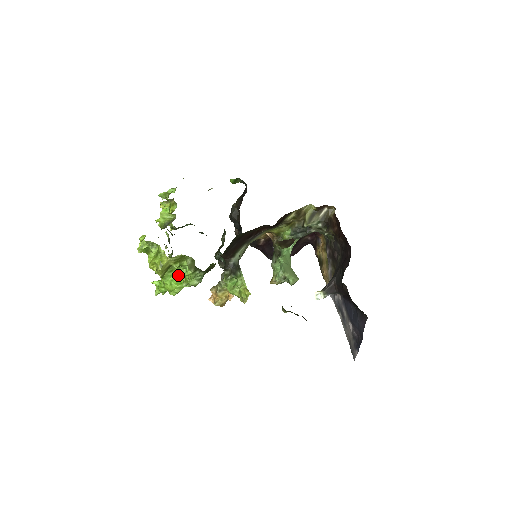
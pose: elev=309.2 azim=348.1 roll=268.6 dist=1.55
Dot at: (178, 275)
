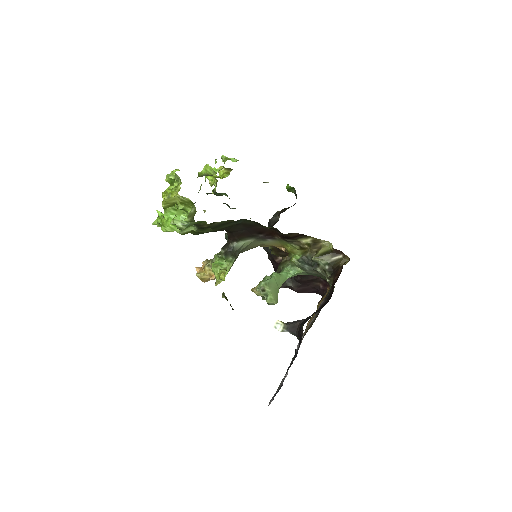
Dot at: (179, 218)
